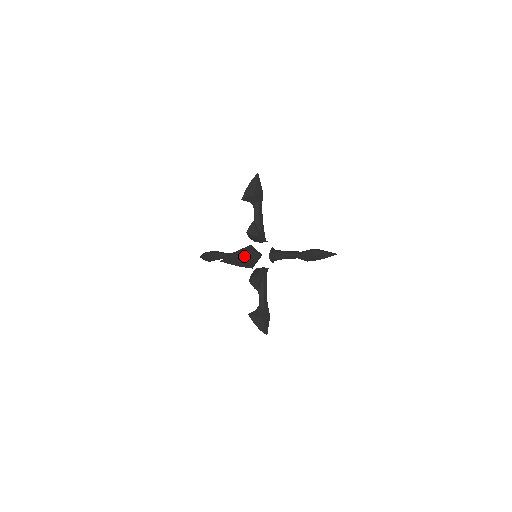
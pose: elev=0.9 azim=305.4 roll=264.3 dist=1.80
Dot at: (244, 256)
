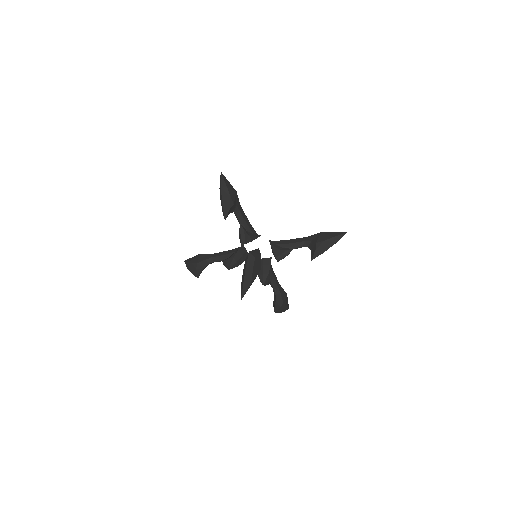
Dot at: (253, 273)
